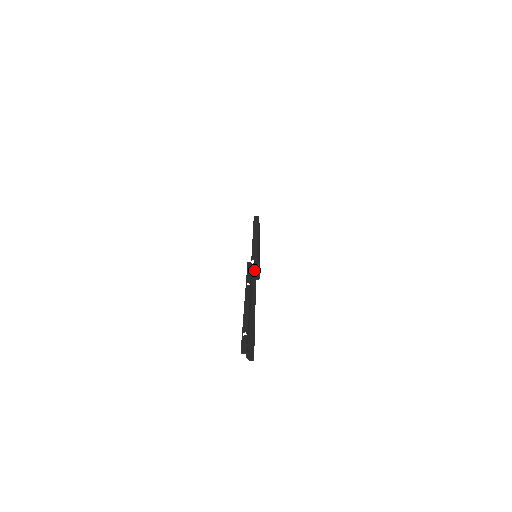
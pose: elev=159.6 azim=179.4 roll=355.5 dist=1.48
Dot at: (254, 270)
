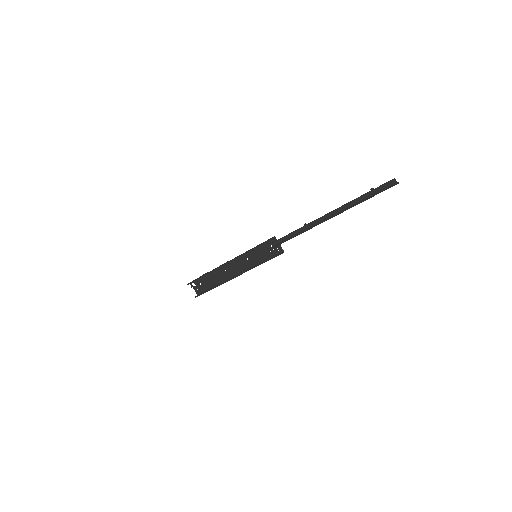
Dot at: (279, 244)
